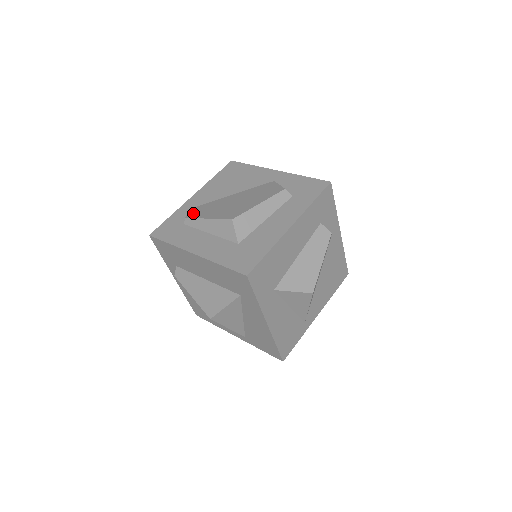
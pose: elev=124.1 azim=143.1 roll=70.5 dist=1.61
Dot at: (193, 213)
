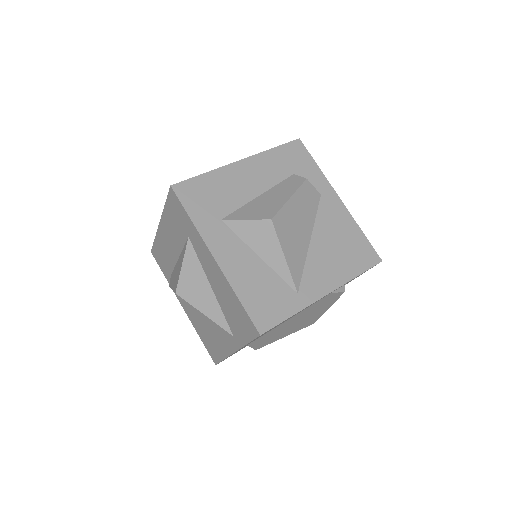
Dot at: occluded
